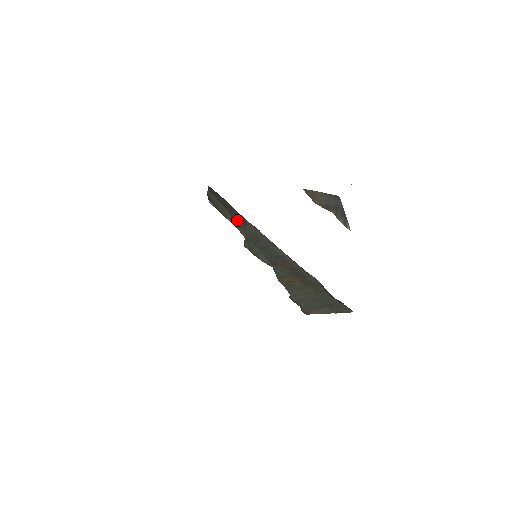
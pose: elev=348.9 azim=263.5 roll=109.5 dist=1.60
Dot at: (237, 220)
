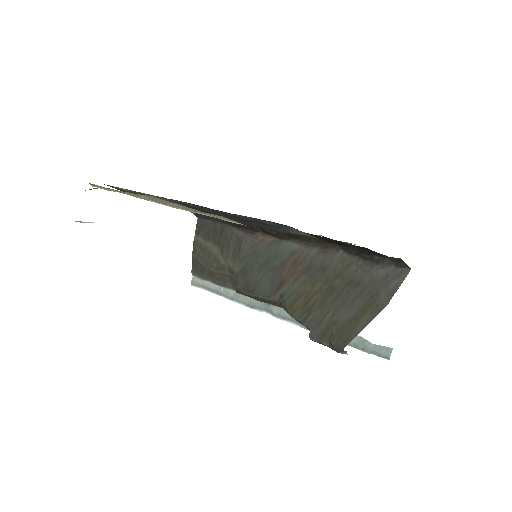
Dot at: (229, 249)
